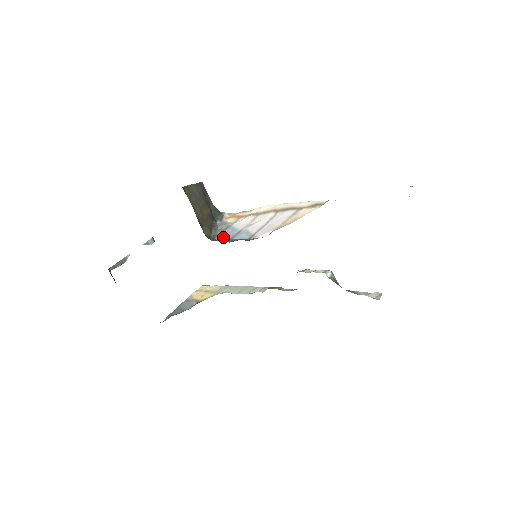
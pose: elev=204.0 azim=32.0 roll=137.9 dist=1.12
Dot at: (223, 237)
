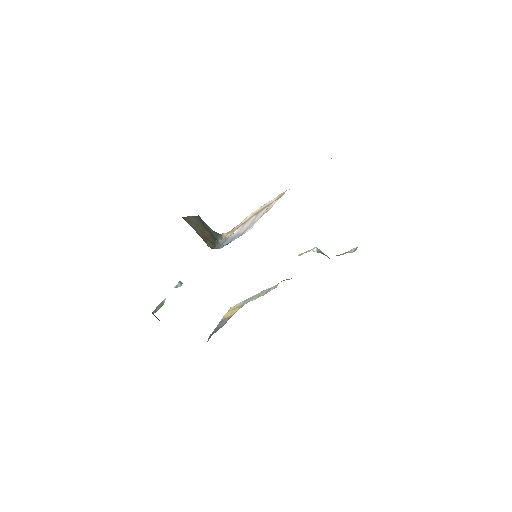
Dot at: occluded
